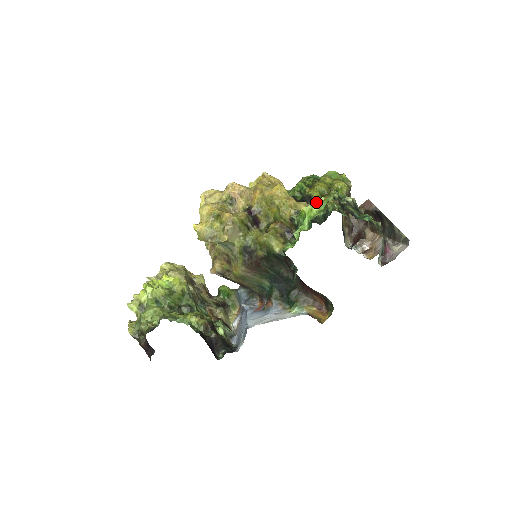
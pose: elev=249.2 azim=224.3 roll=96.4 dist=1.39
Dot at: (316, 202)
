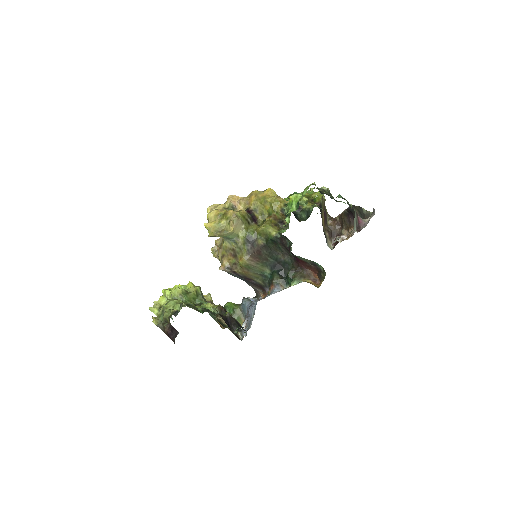
Dot at: (299, 207)
